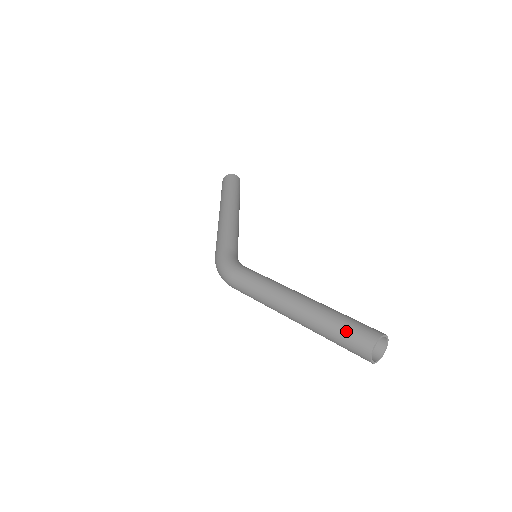
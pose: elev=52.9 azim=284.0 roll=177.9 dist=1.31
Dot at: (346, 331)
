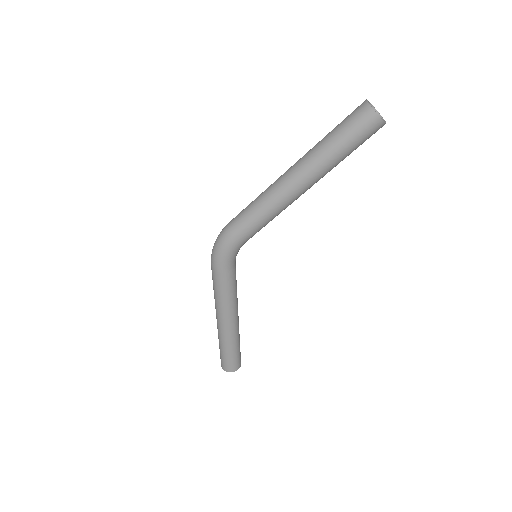
Dot at: occluded
